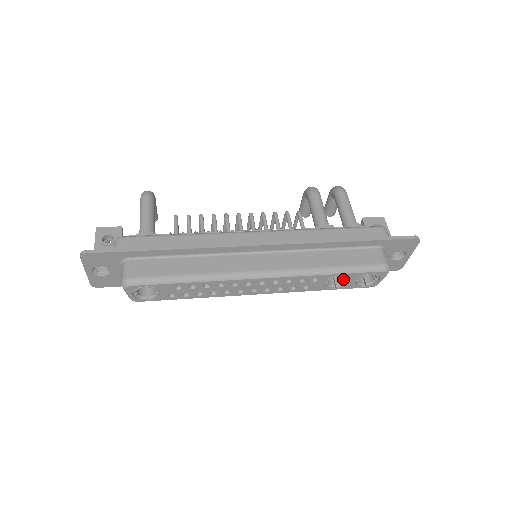
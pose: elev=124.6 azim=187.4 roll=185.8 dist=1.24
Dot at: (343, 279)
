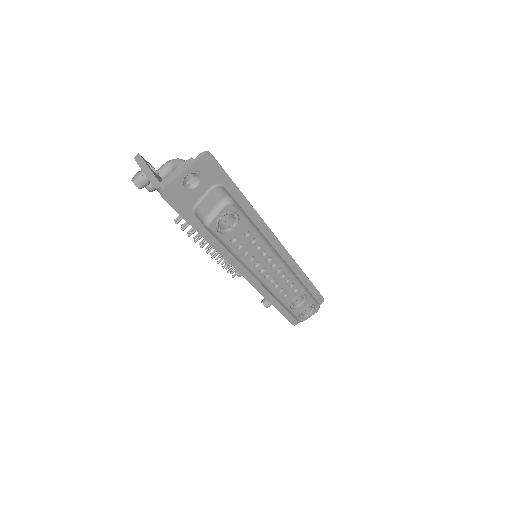
Dot at: (297, 303)
